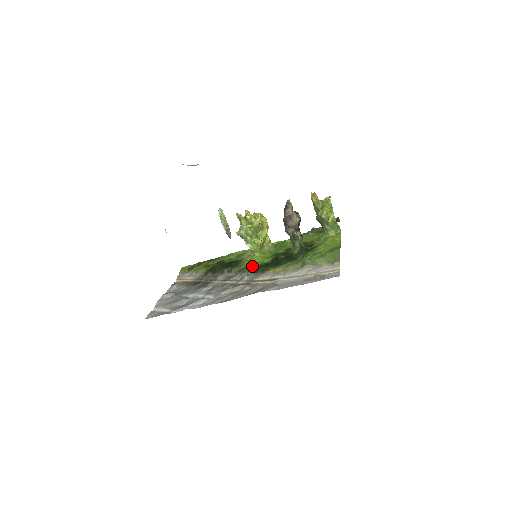
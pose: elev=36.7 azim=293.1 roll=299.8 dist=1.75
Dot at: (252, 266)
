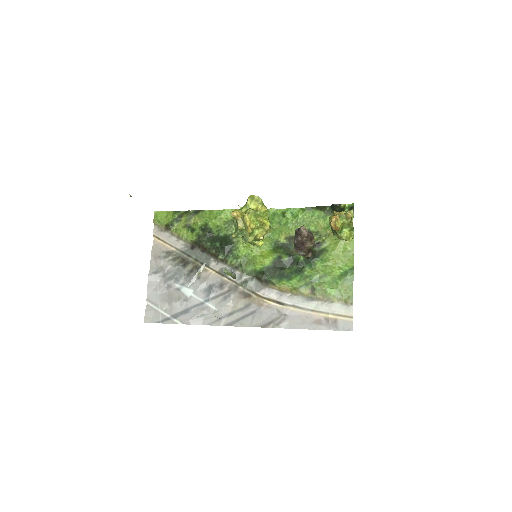
Dot at: (252, 266)
